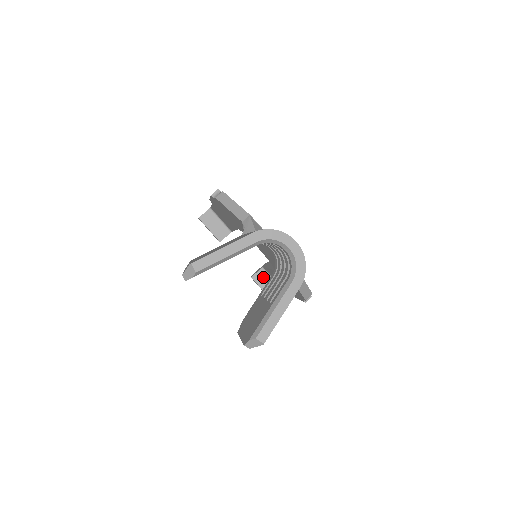
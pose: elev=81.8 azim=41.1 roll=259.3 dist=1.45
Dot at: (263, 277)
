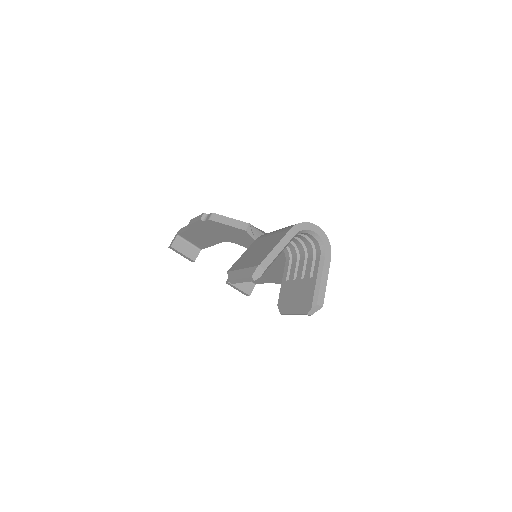
Dot at: occluded
